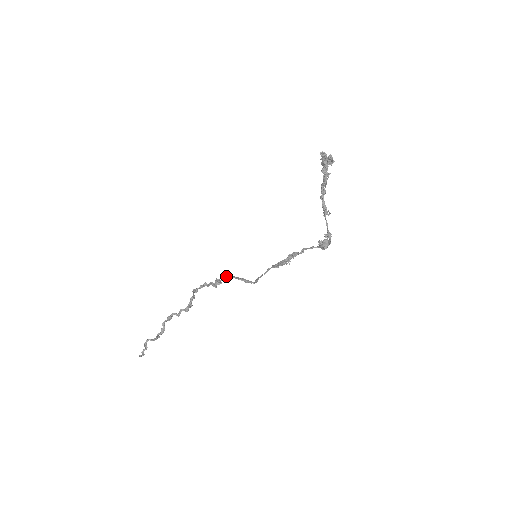
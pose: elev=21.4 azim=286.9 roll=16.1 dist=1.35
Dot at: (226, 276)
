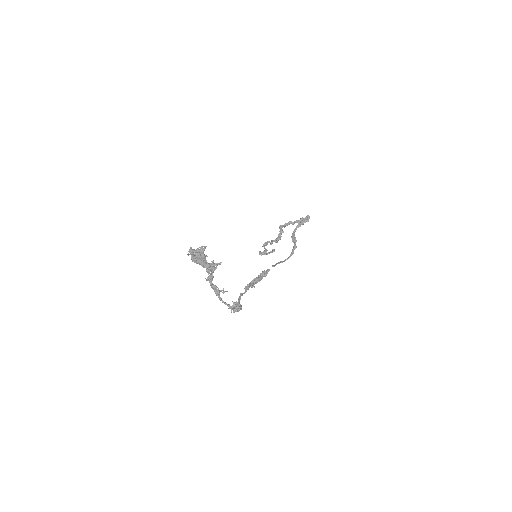
Dot at: (300, 224)
